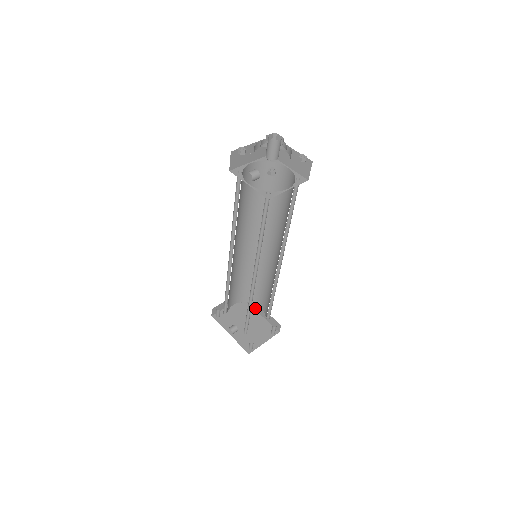
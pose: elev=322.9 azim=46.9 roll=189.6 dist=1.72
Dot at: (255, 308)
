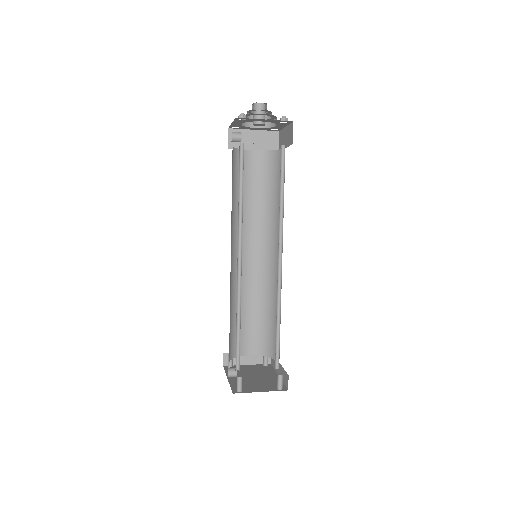
Dot at: (276, 369)
